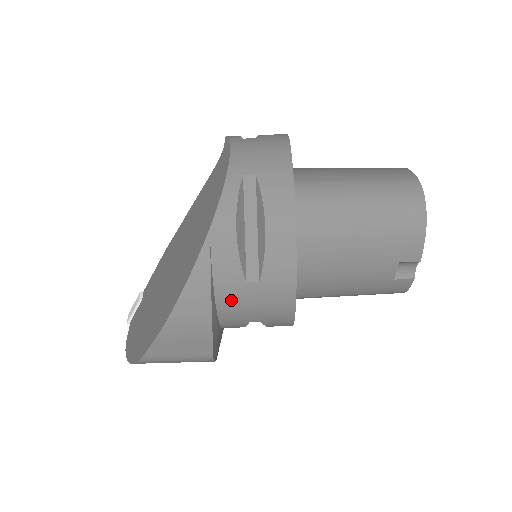
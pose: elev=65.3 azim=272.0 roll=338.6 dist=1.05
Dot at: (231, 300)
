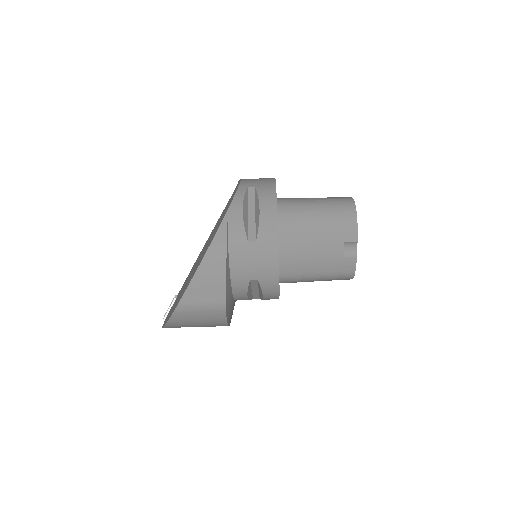
Dot at: (239, 256)
